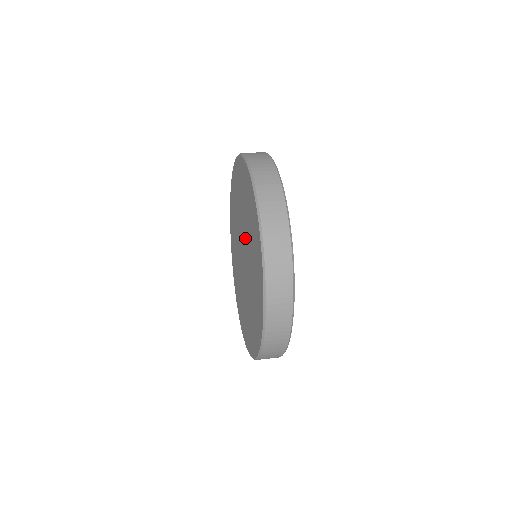
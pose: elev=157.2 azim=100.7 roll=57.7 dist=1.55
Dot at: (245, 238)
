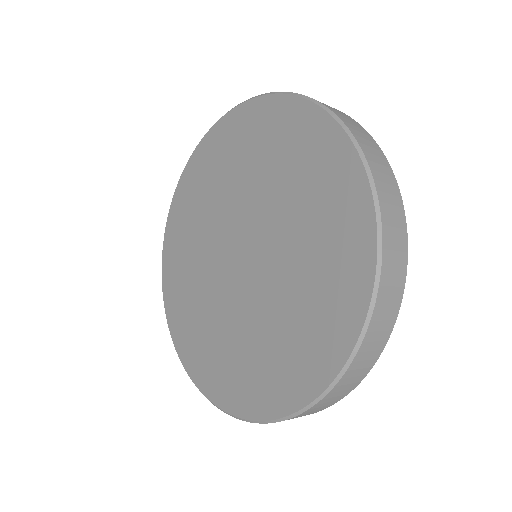
Dot at: (259, 215)
